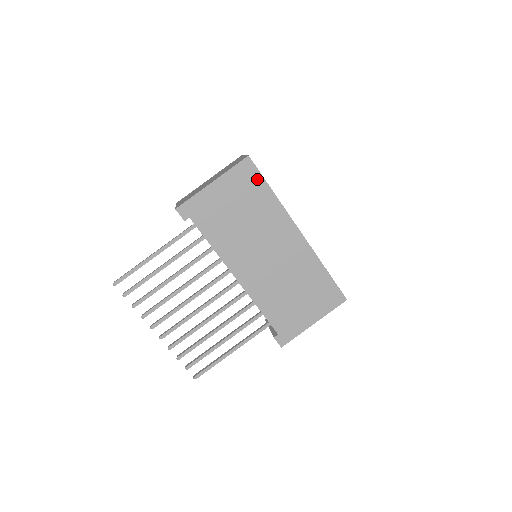
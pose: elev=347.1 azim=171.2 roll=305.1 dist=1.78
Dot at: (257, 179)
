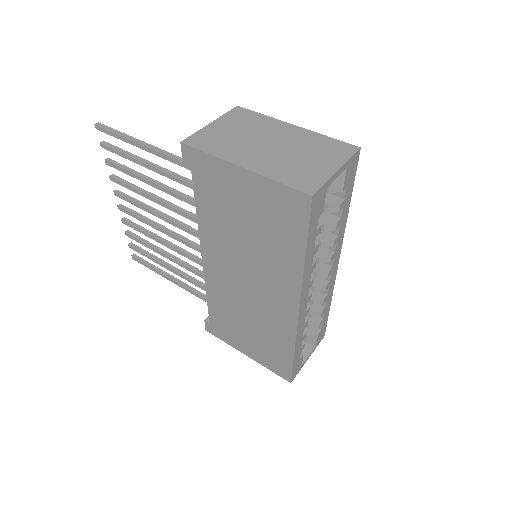
Dot at: (299, 226)
